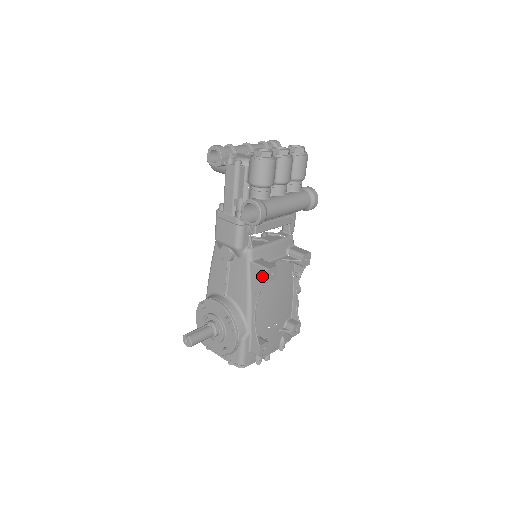
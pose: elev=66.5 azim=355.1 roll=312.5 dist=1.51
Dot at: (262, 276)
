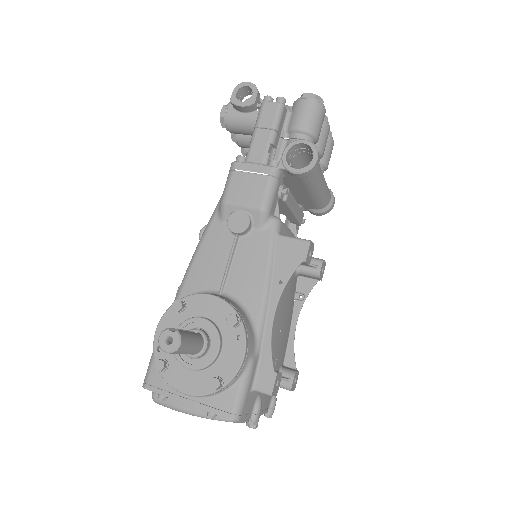
Dot at: (298, 252)
